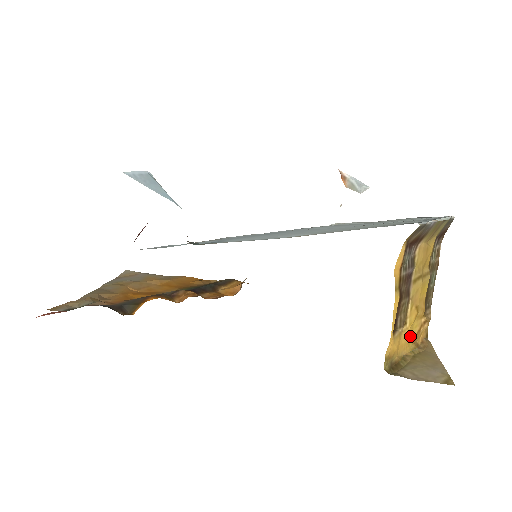
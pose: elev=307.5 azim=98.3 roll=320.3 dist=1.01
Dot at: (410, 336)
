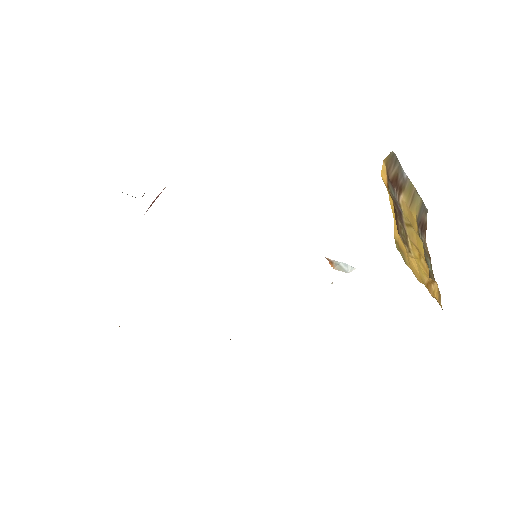
Dot at: (420, 274)
